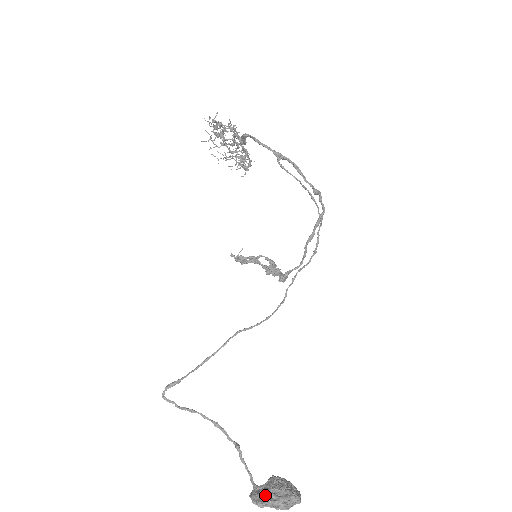
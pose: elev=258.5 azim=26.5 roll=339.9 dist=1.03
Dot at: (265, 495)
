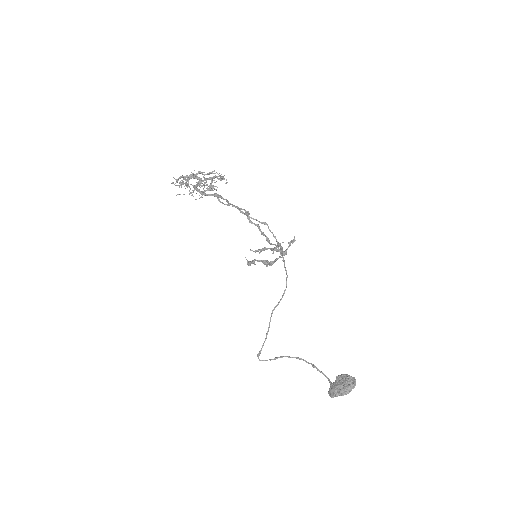
Dot at: (333, 391)
